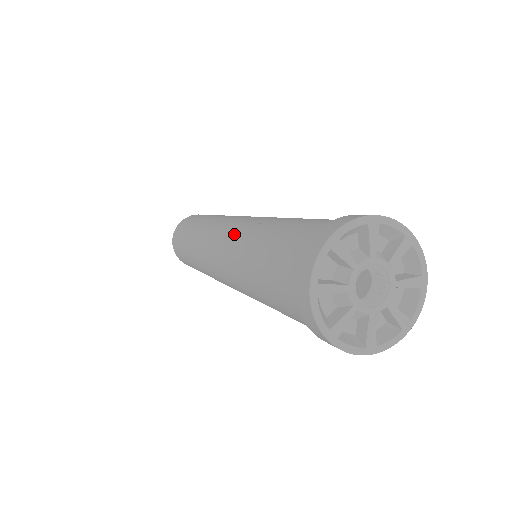
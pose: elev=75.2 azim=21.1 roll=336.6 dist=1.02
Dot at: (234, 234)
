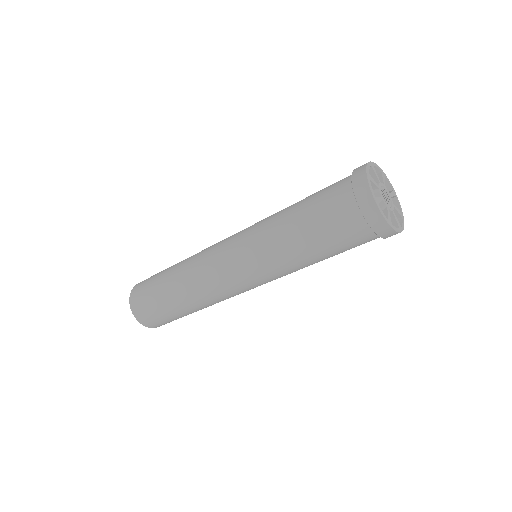
Dot at: (256, 223)
